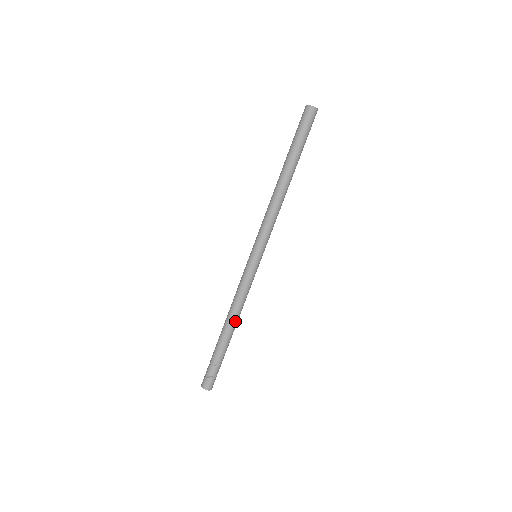
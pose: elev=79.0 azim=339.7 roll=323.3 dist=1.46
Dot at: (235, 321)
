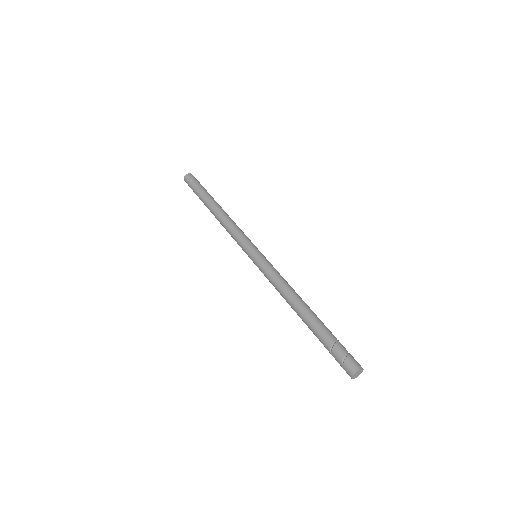
Dot at: (301, 299)
